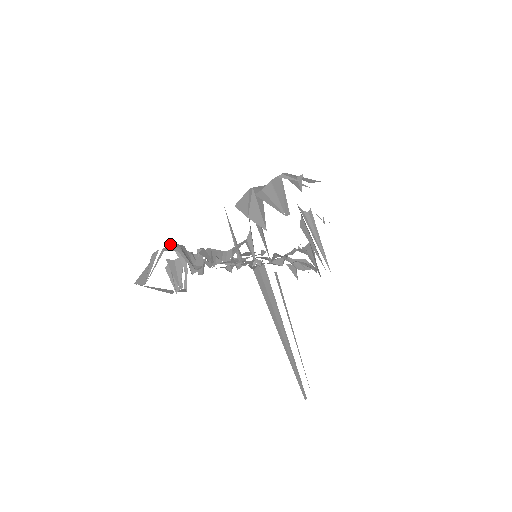
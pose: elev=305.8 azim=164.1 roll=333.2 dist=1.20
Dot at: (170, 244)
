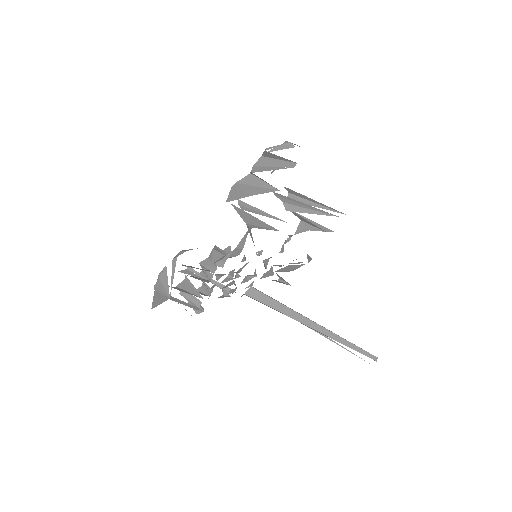
Dot at: (178, 253)
